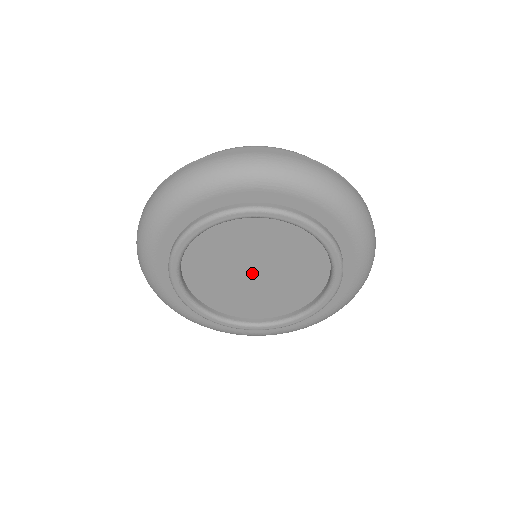
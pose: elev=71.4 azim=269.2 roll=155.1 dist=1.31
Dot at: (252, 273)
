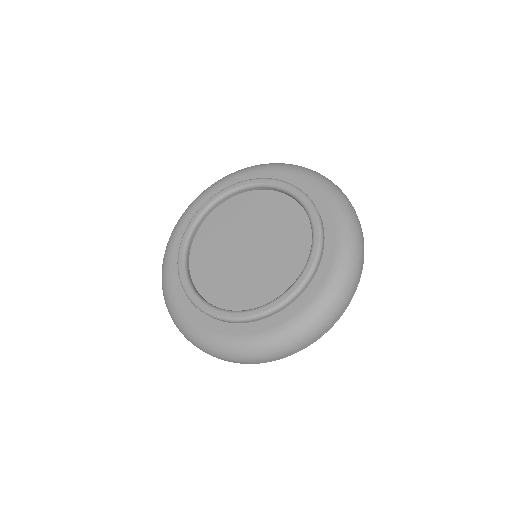
Dot at: (247, 251)
